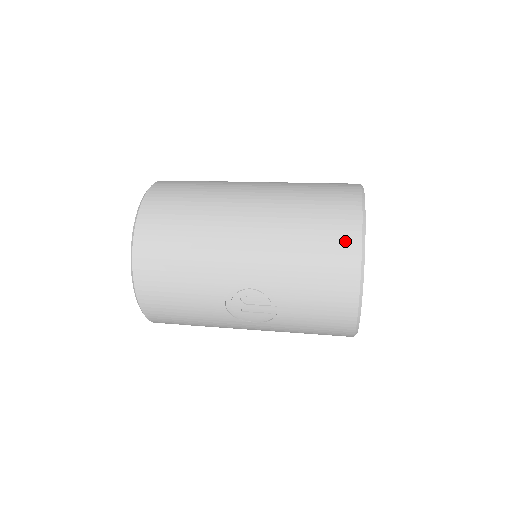
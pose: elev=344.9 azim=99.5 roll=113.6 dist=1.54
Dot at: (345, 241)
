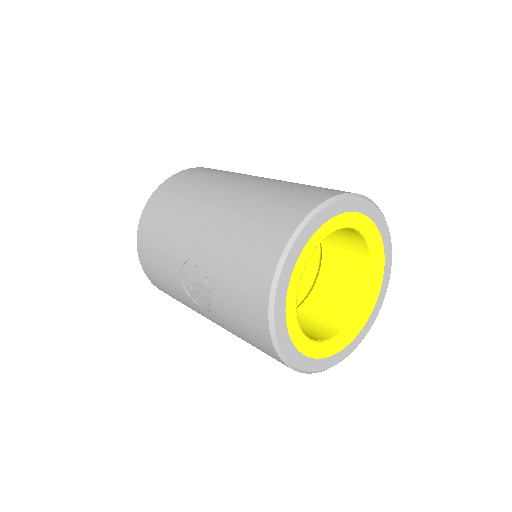
Dot at: (276, 235)
